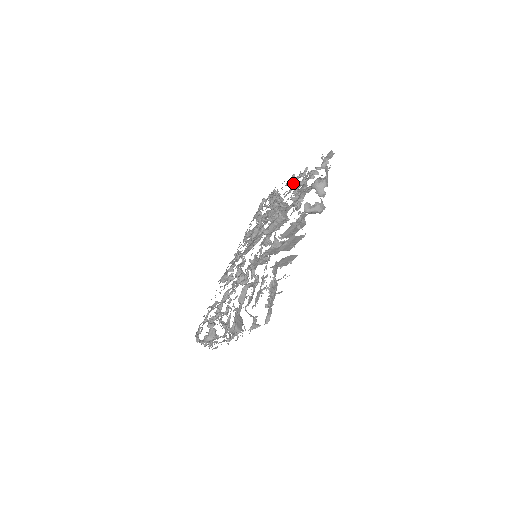
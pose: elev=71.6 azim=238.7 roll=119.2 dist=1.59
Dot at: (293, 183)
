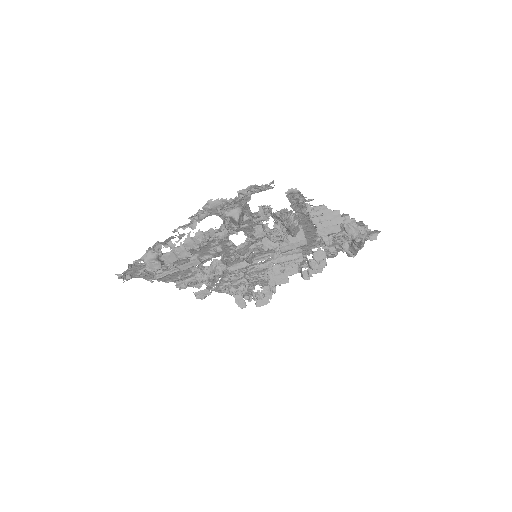
Dot at: occluded
